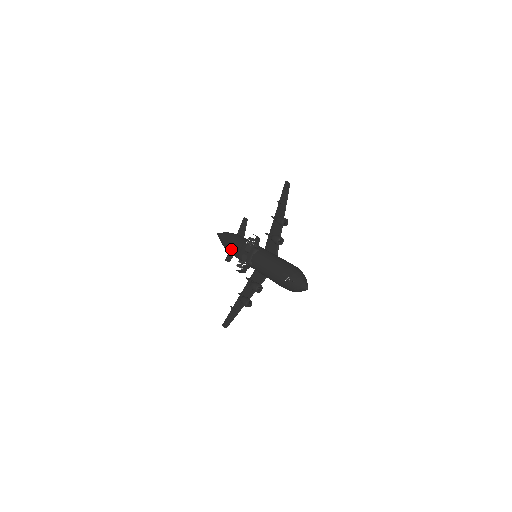
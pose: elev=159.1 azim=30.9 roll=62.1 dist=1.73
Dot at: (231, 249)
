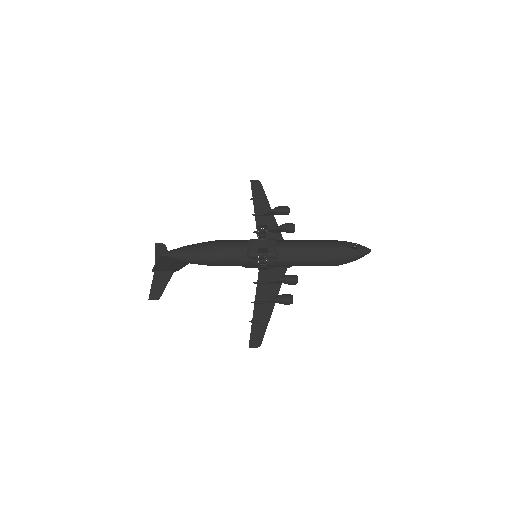
Dot at: (227, 253)
